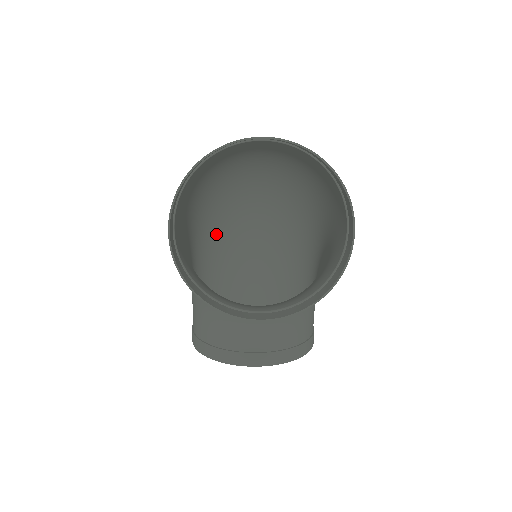
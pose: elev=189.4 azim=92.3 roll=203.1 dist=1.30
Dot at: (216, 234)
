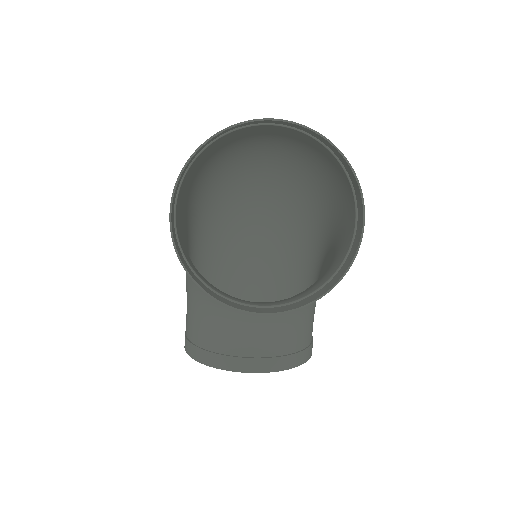
Dot at: (214, 236)
